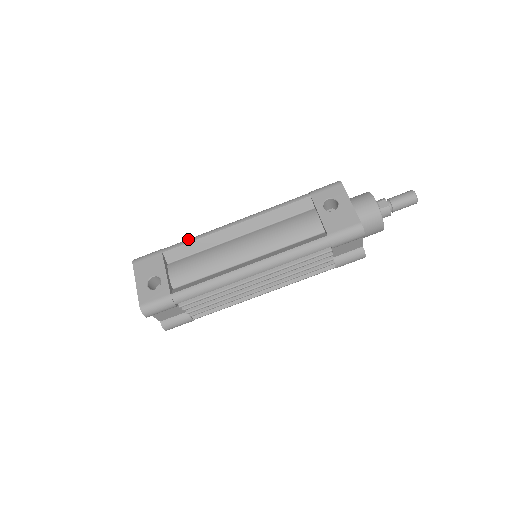
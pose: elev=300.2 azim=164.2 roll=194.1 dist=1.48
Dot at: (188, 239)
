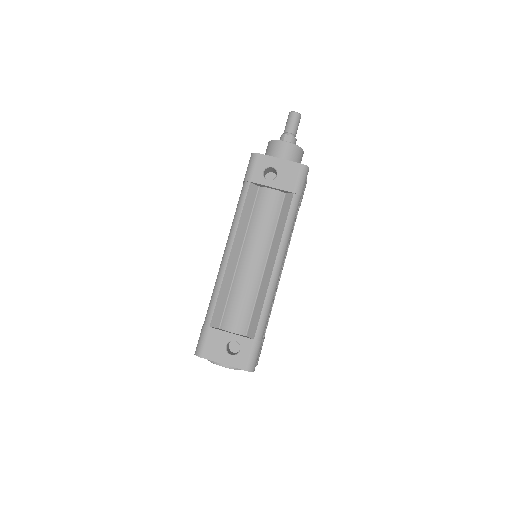
Dot at: (212, 299)
